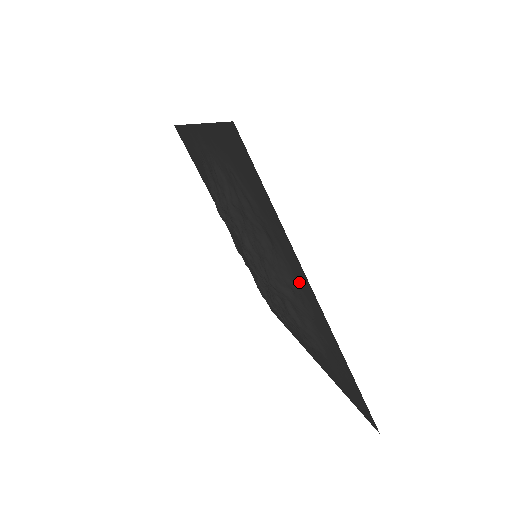
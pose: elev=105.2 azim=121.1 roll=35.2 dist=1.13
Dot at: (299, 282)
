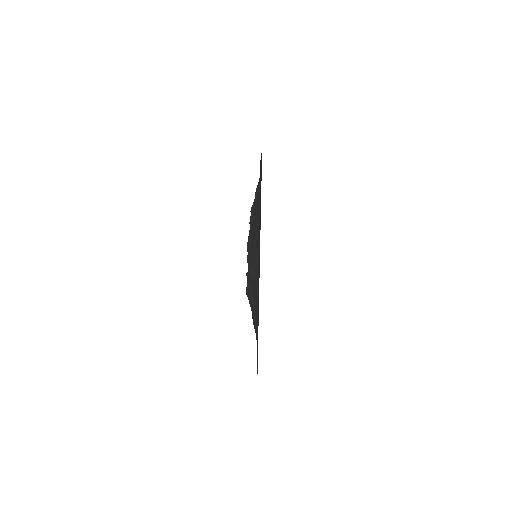
Dot at: occluded
